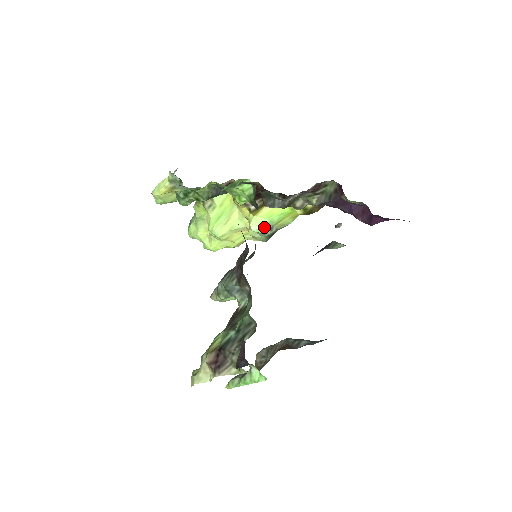
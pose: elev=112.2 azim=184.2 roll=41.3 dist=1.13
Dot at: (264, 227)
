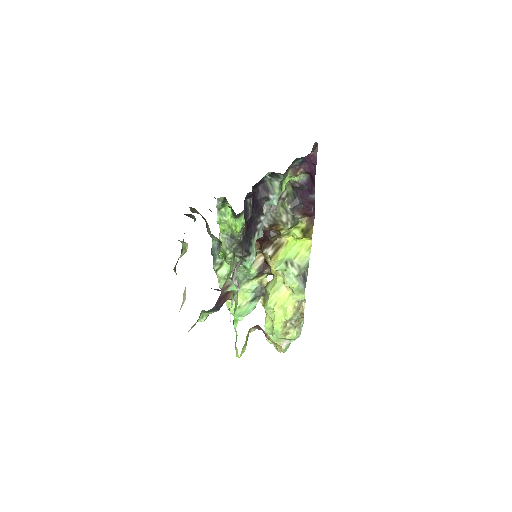
Dot at: (283, 263)
